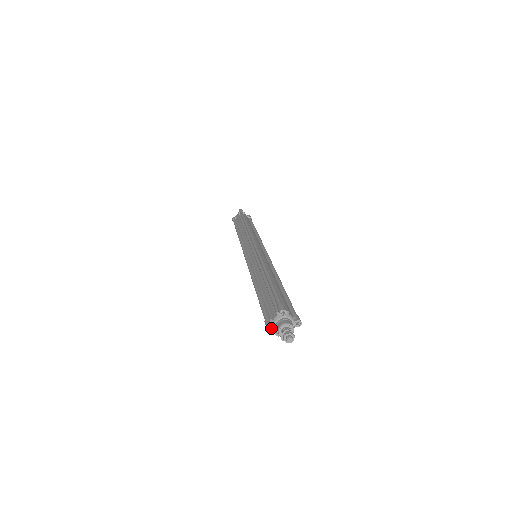
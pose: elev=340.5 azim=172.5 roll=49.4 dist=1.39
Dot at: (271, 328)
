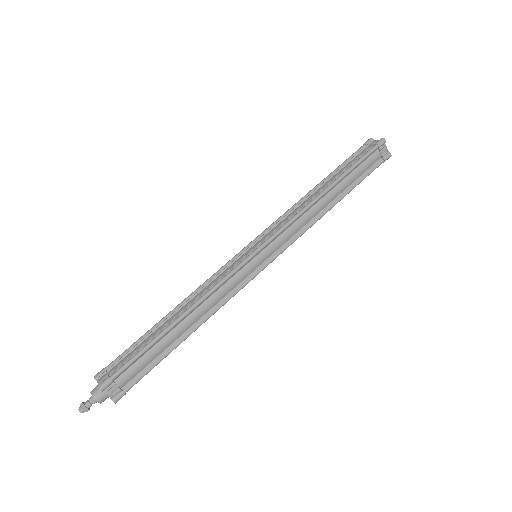
Dot at: (97, 380)
